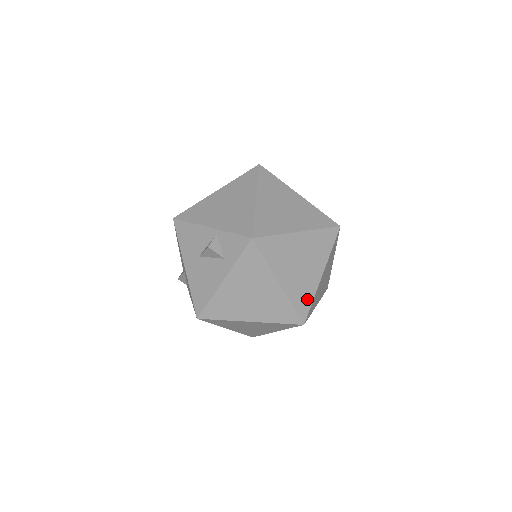
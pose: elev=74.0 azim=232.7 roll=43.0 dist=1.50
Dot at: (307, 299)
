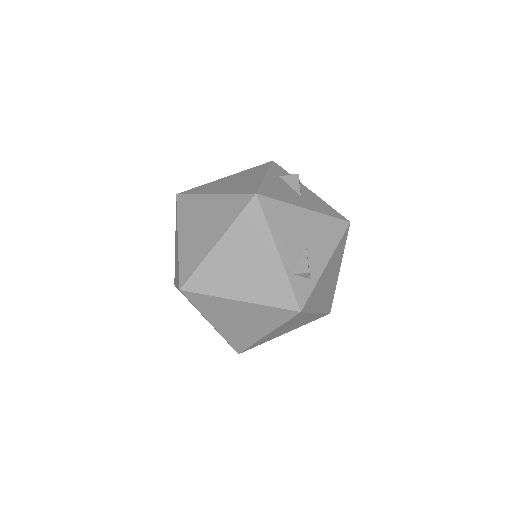
Dot at: occluded
